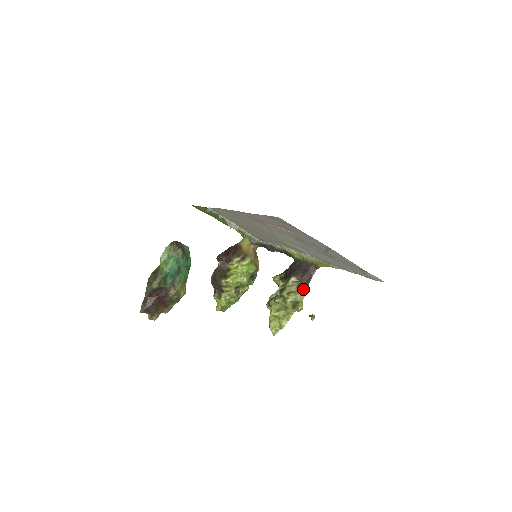
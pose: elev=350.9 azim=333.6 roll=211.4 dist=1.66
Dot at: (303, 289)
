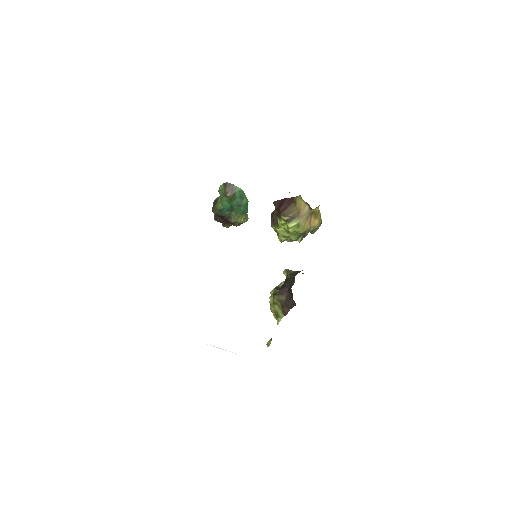
Dot at: (283, 310)
